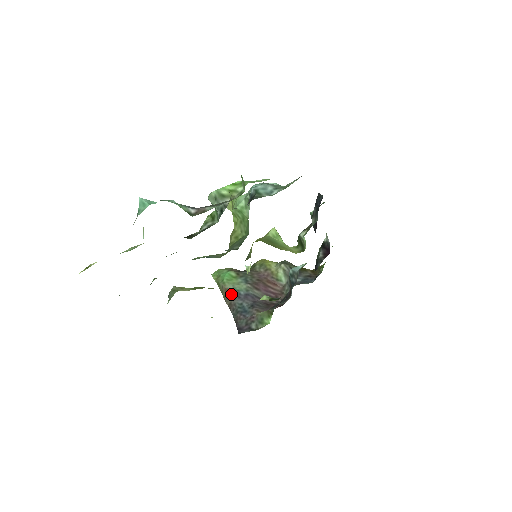
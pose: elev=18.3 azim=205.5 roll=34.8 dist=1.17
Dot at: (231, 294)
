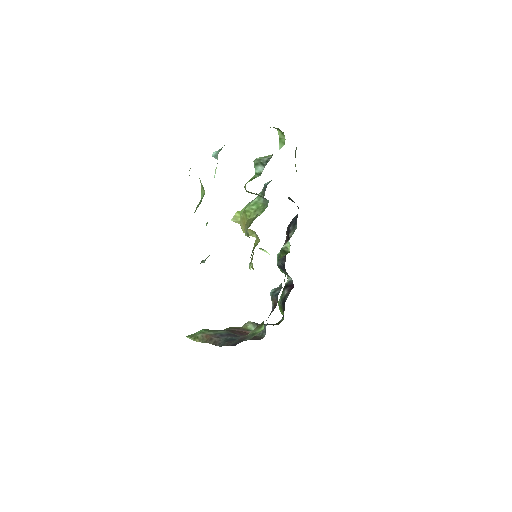
Dot at: (213, 336)
